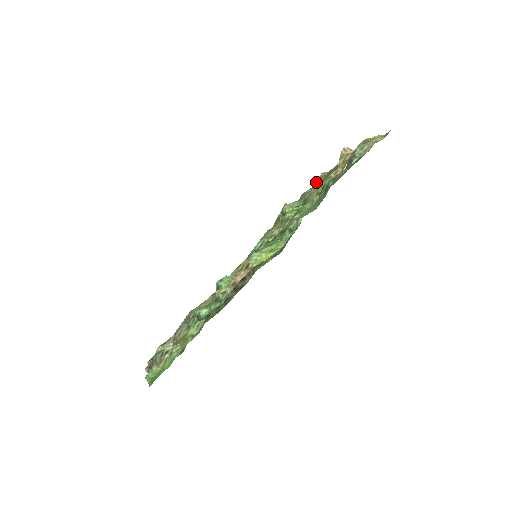
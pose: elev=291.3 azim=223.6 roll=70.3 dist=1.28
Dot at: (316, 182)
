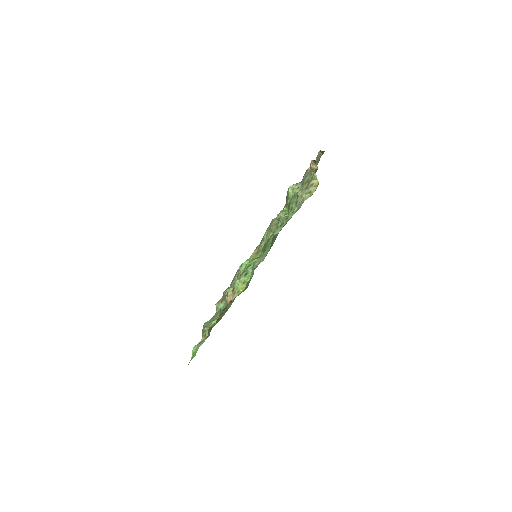
Dot at: occluded
